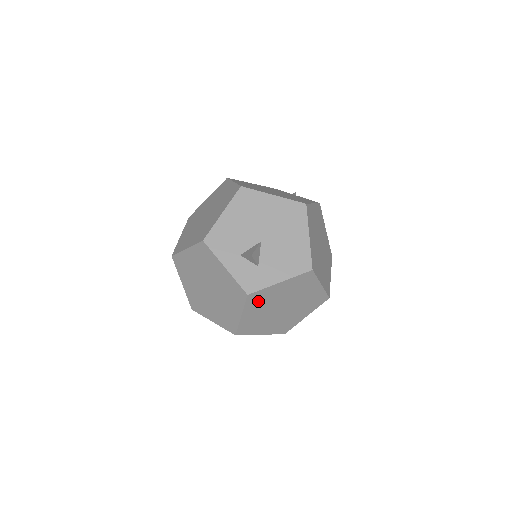
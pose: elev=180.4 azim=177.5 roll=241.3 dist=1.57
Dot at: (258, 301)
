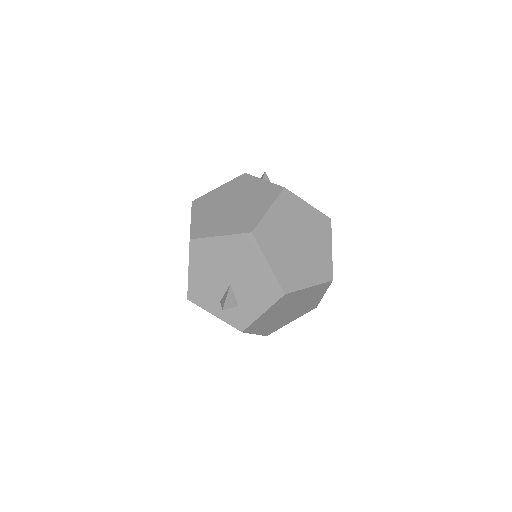
Dot at: (258, 325)
